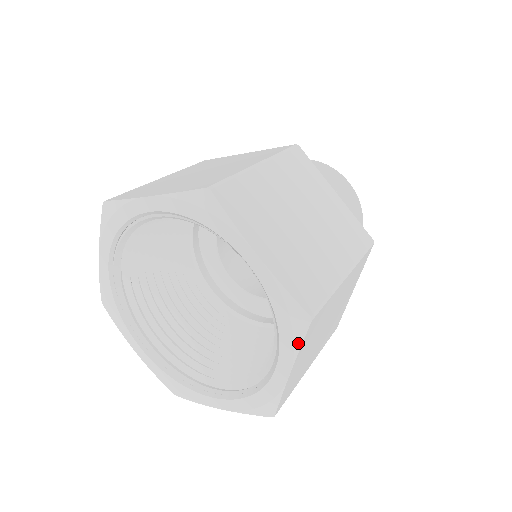
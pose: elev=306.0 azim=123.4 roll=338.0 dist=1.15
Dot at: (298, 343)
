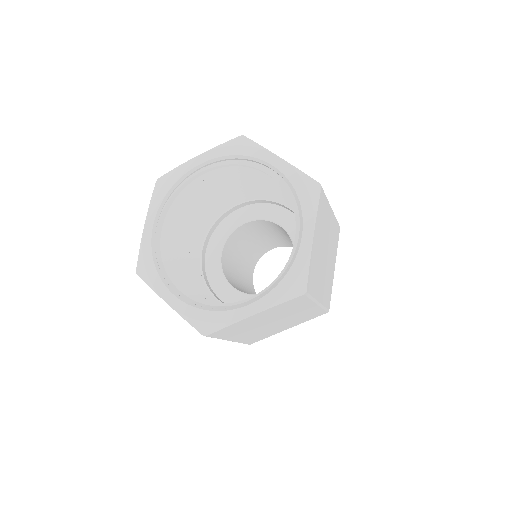
Dot at: (315, 205)
